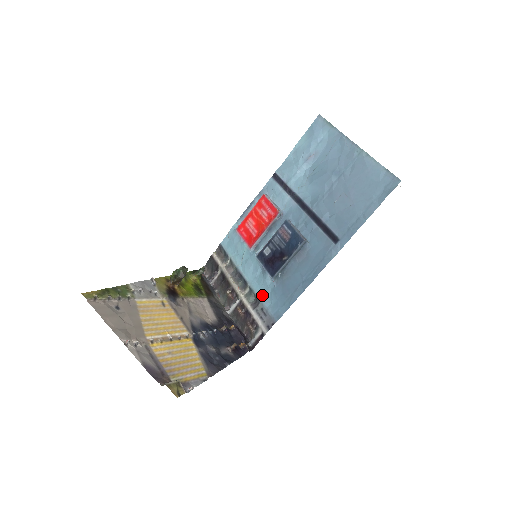
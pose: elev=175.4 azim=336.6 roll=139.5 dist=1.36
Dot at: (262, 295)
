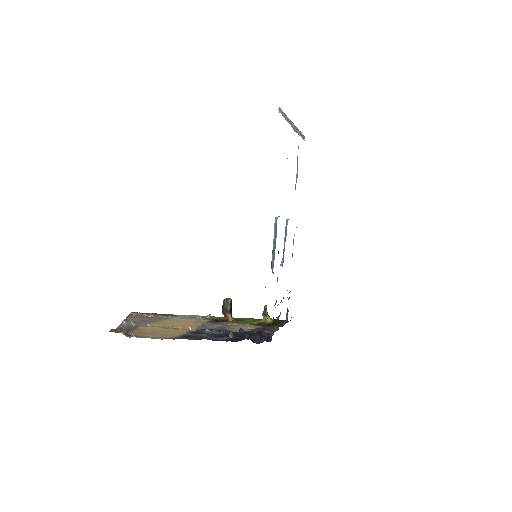
Dot at: occluded
